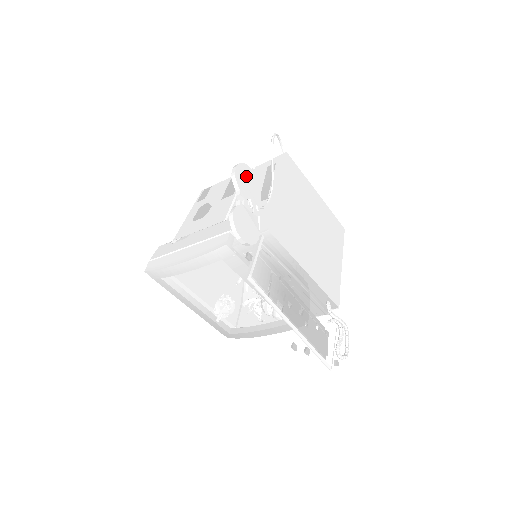
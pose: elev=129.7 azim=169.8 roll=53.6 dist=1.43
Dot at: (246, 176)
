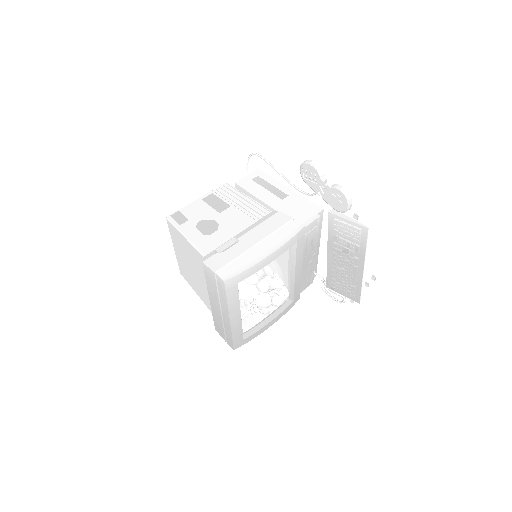
Dot at: occluded
